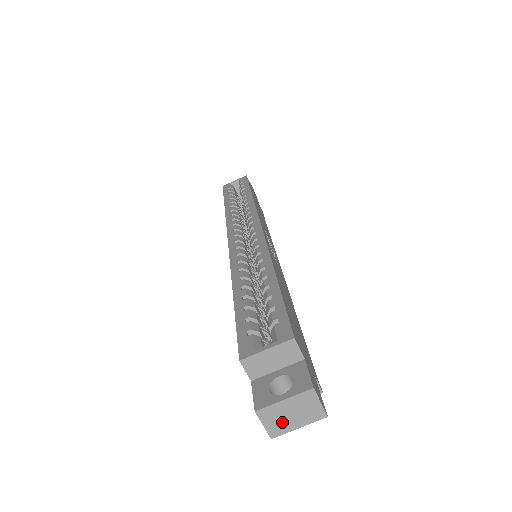
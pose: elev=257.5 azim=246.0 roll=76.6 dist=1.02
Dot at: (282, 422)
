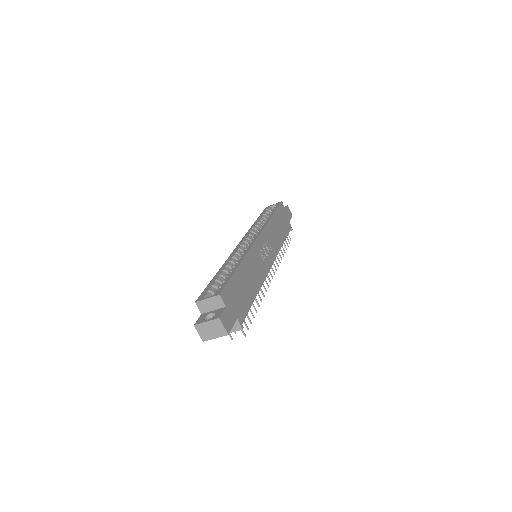
Dot at: (207, 333)
